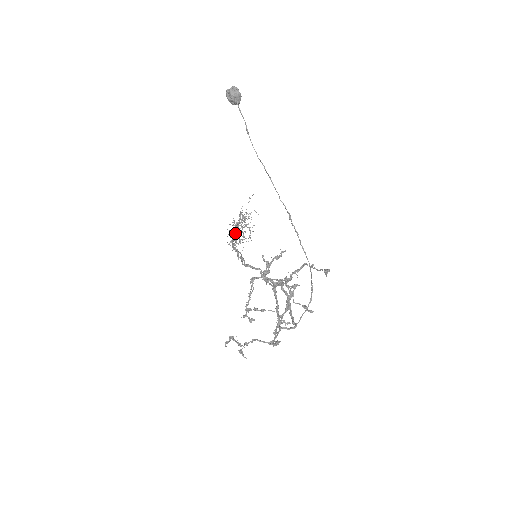
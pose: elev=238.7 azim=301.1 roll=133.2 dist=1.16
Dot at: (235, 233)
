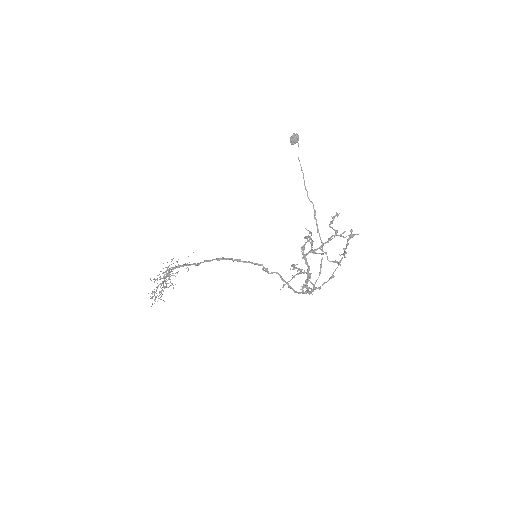
Dot at: (192, 264)
